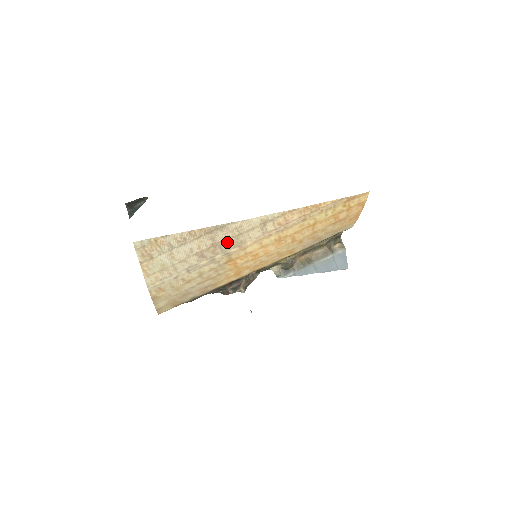
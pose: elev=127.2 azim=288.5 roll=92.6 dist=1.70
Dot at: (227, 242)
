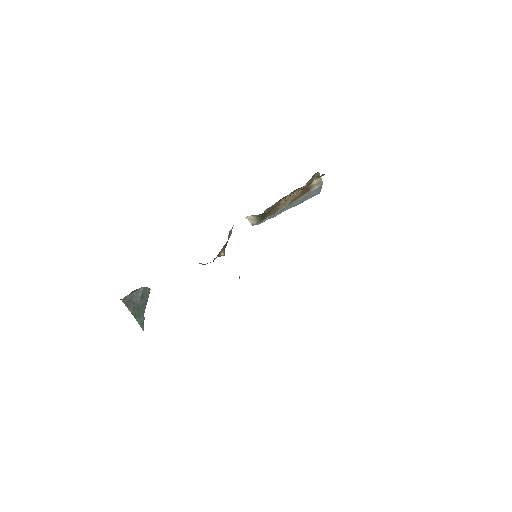
Dot at: occluded
